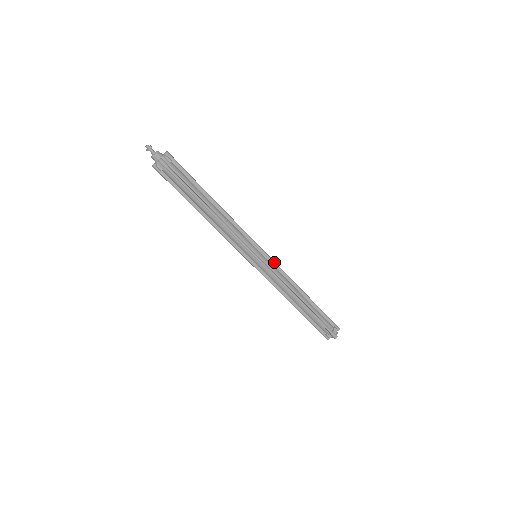
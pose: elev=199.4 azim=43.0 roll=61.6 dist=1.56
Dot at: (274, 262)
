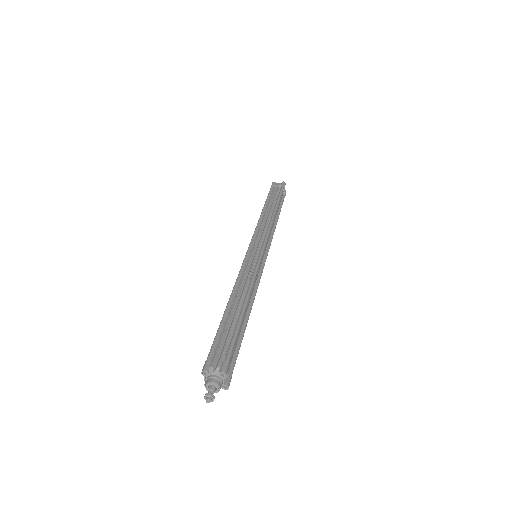
Dot at: (267, 239)
